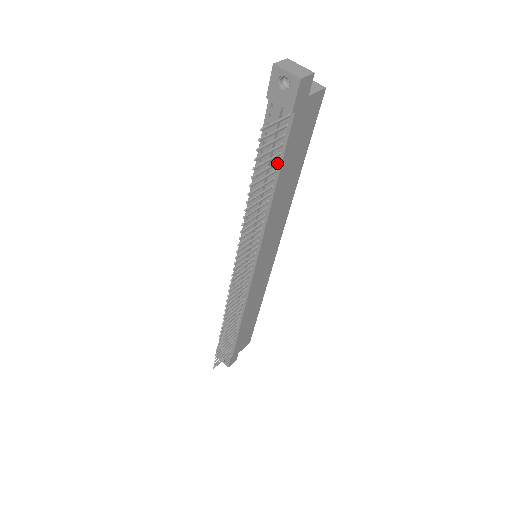
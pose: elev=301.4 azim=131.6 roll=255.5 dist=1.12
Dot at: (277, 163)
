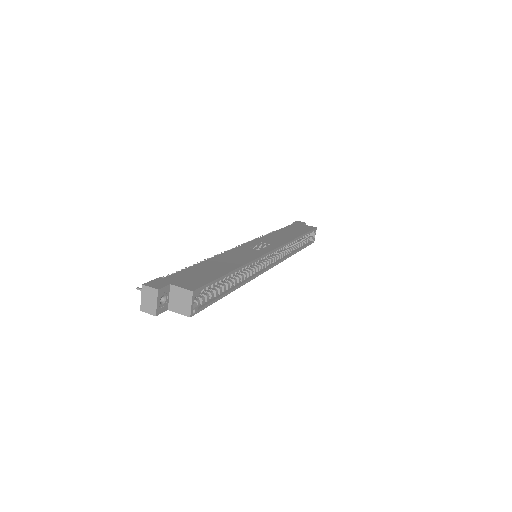
Dot at: occluded
